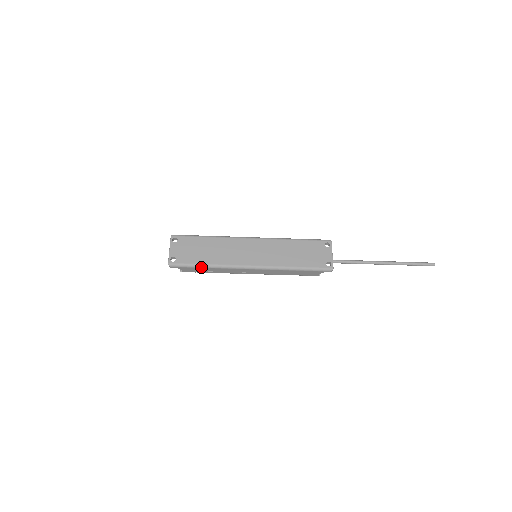
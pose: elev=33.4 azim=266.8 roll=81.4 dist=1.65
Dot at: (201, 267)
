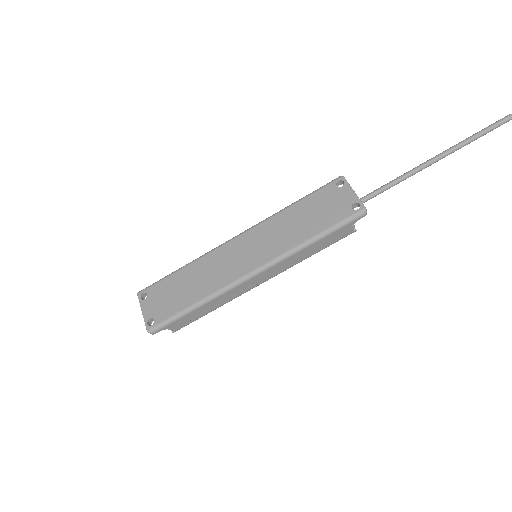
Dot at: (190, 311)
